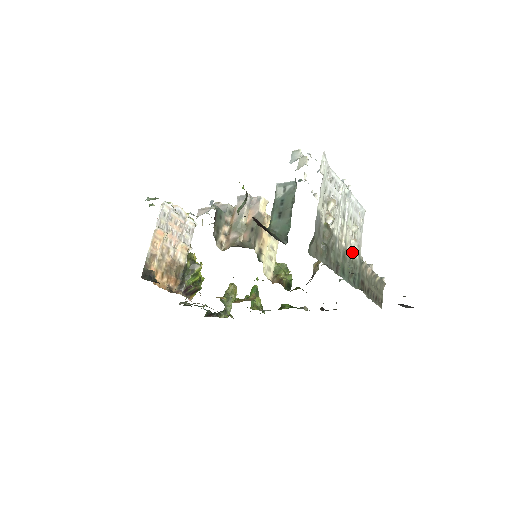
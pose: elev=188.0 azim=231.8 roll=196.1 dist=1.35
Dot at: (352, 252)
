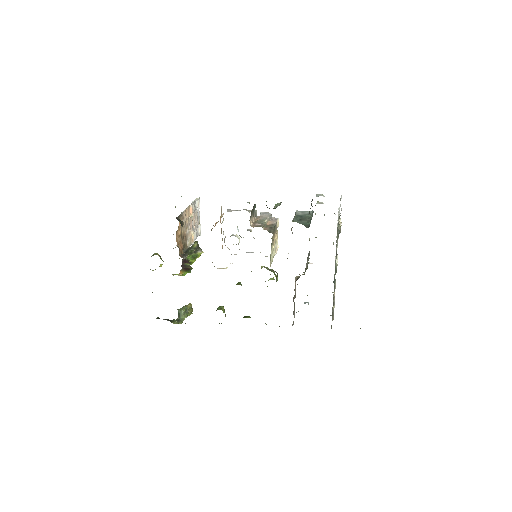
Dot at: occluded
